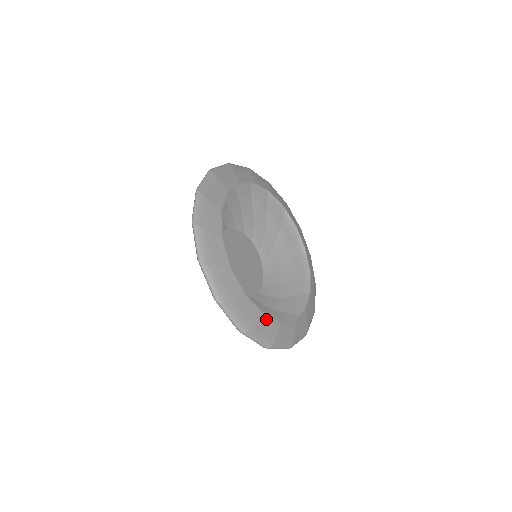
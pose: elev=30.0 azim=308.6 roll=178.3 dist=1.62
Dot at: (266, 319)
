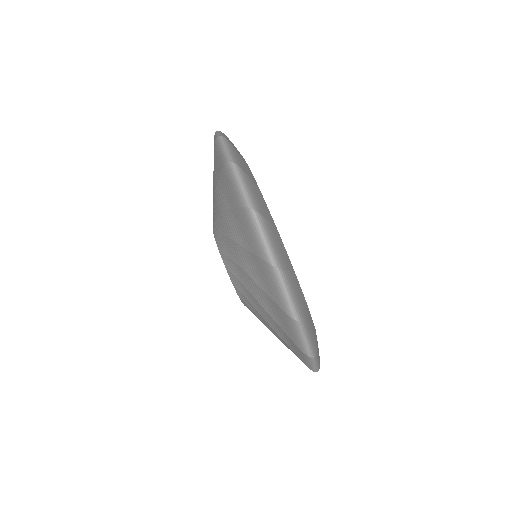
Dot at: (309, 314)
